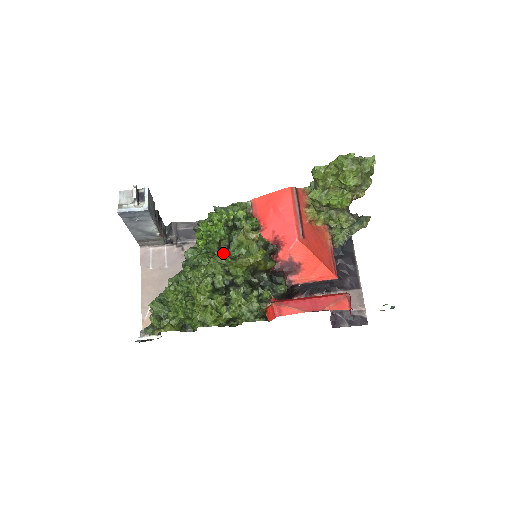
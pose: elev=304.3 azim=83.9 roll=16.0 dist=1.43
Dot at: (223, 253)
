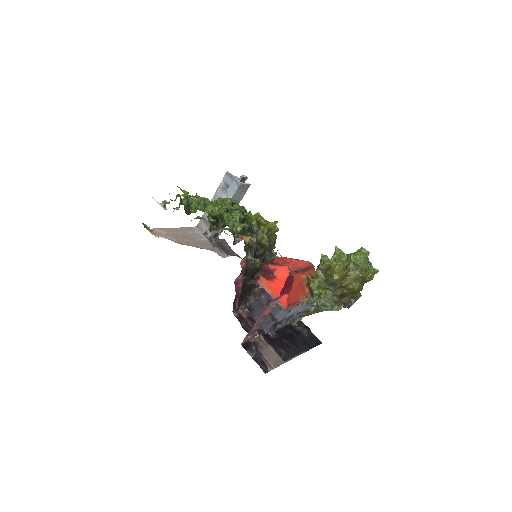
Dot at: occluded
